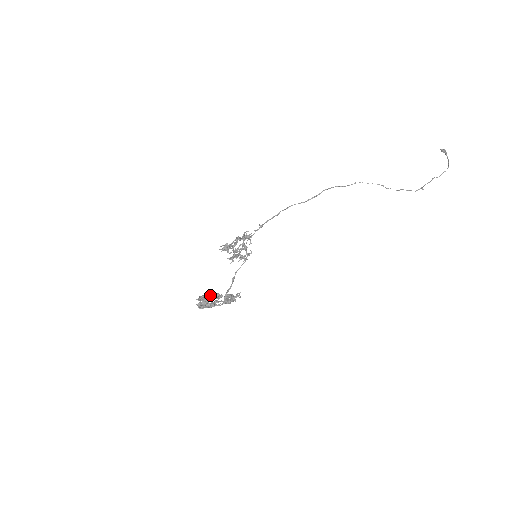
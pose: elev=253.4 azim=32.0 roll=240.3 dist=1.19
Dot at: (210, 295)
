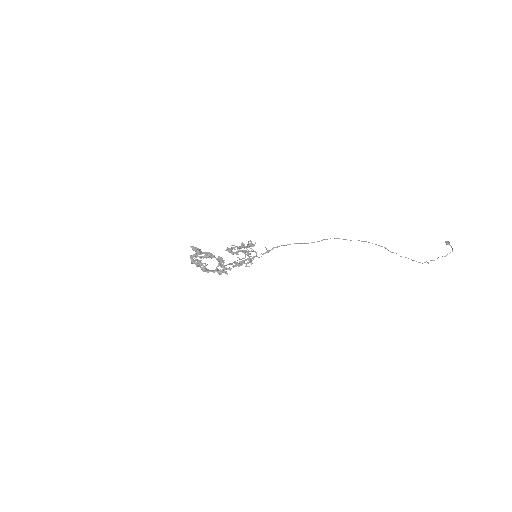
Dot at: (204, 252)
